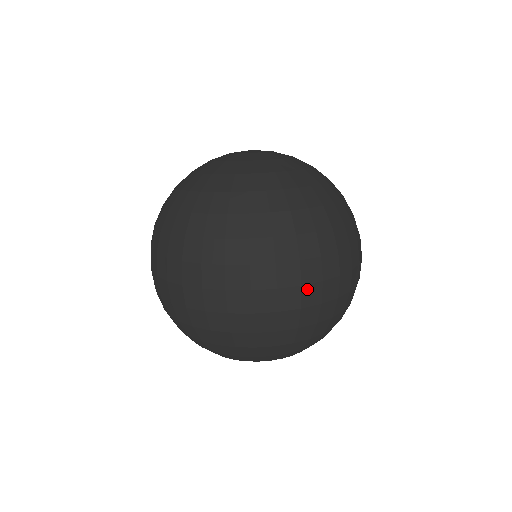
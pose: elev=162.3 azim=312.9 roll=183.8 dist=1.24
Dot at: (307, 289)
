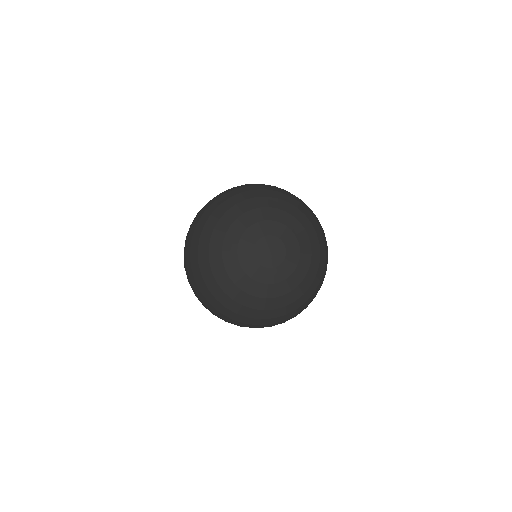
Dot at: occluded
